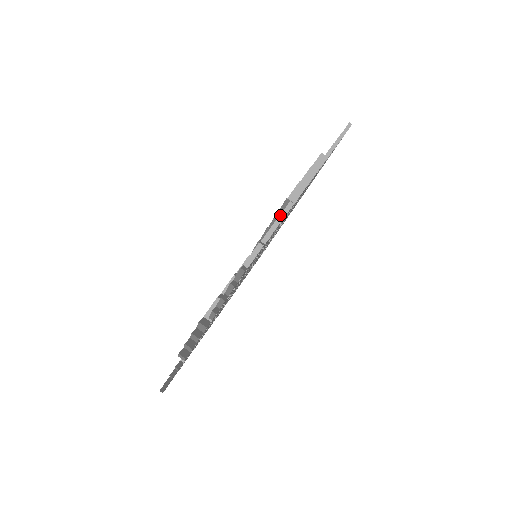
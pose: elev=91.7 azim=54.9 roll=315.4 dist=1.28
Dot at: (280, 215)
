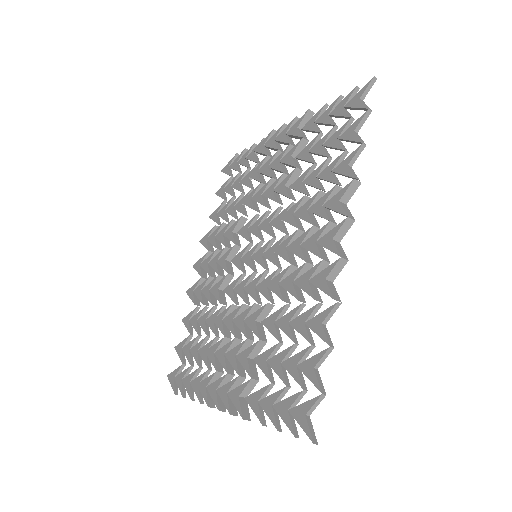
Dot at: (326, 318)
